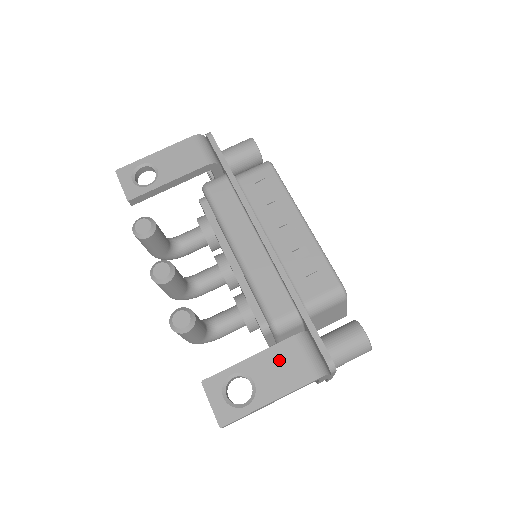
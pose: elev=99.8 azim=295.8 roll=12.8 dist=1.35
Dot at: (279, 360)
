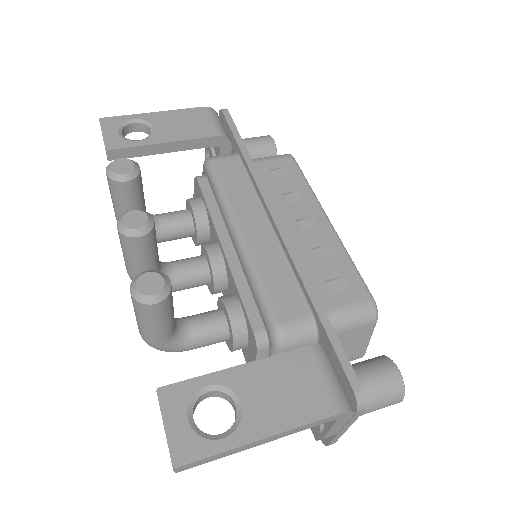
Dot at: (283, 376)
